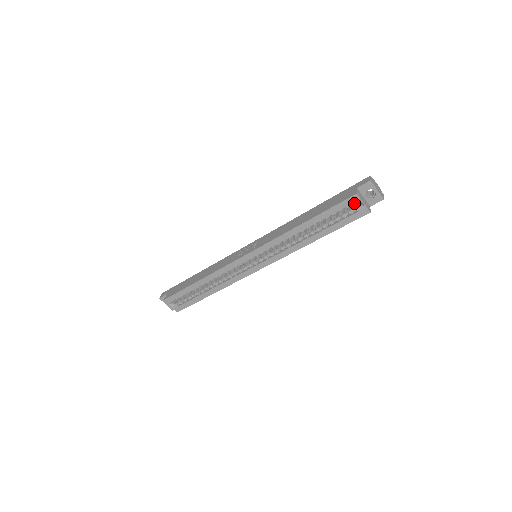
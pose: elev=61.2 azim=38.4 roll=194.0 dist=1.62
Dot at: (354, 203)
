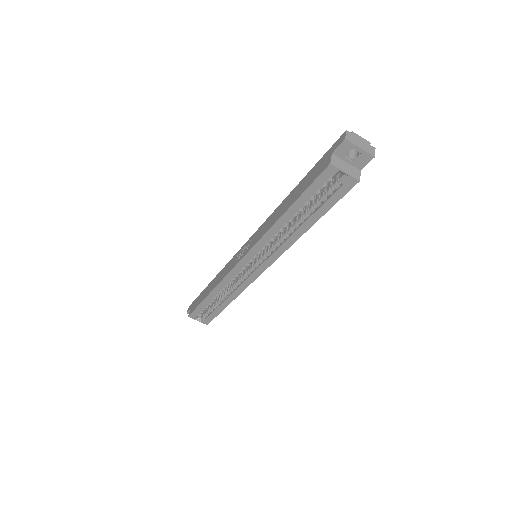
Dot at: (333, 176)
